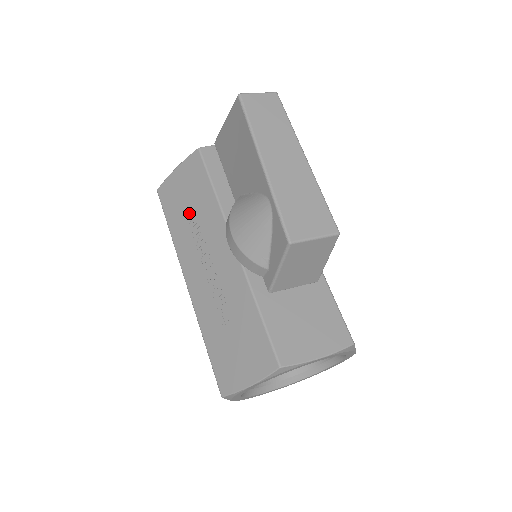
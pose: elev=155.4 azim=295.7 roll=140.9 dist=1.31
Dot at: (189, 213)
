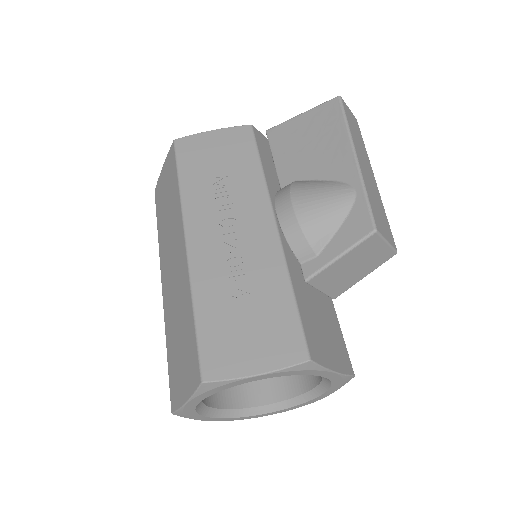
Dot at: (217, 174)
